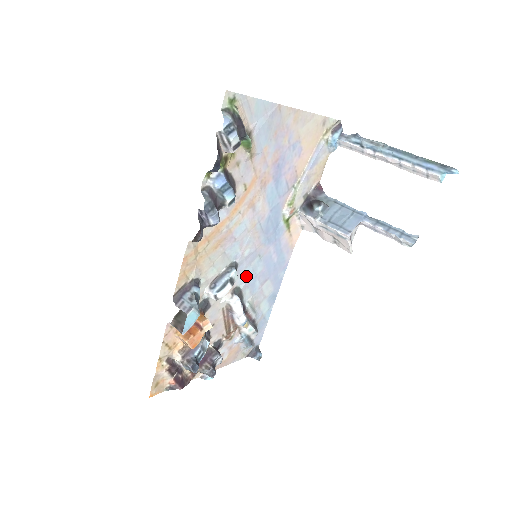
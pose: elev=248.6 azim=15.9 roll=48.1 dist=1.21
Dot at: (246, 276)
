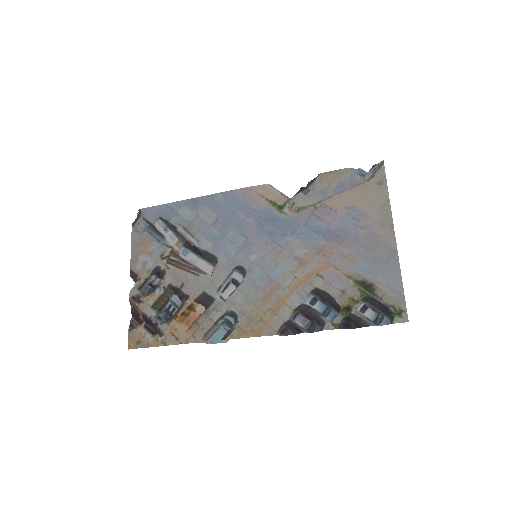
Dot at: (227, 250)
